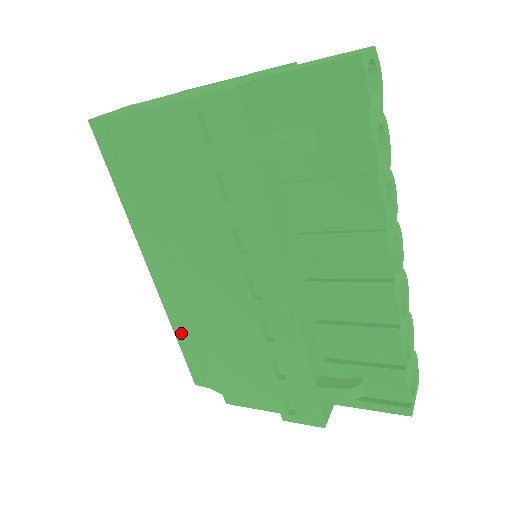
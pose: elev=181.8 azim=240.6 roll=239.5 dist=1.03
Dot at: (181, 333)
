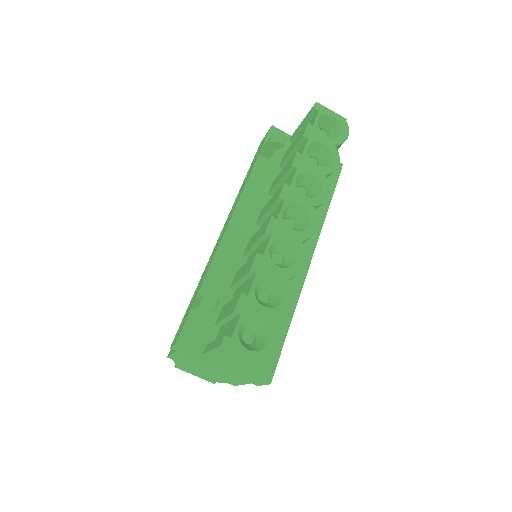
Dot at: occluded
